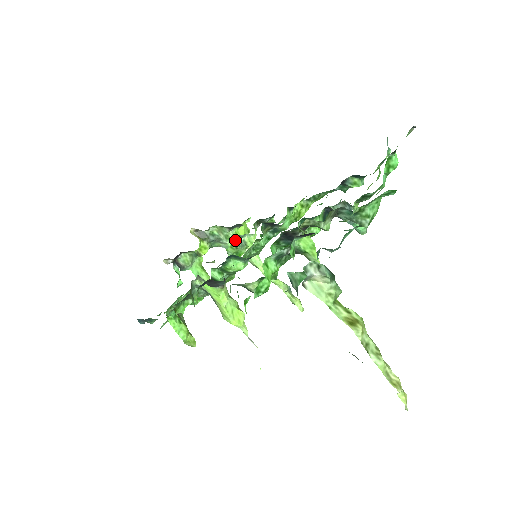
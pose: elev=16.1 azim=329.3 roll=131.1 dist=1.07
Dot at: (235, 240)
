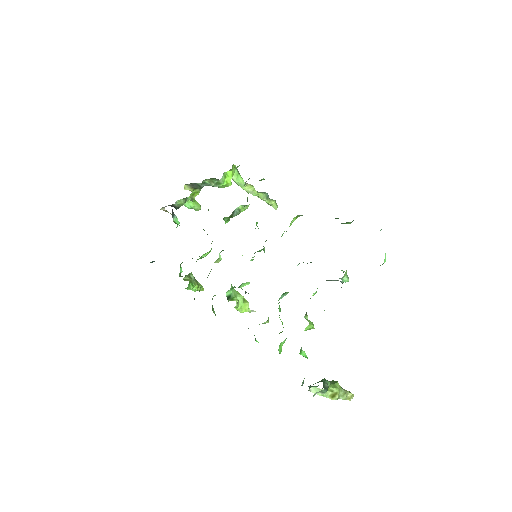
Dot at: (231, 214)
